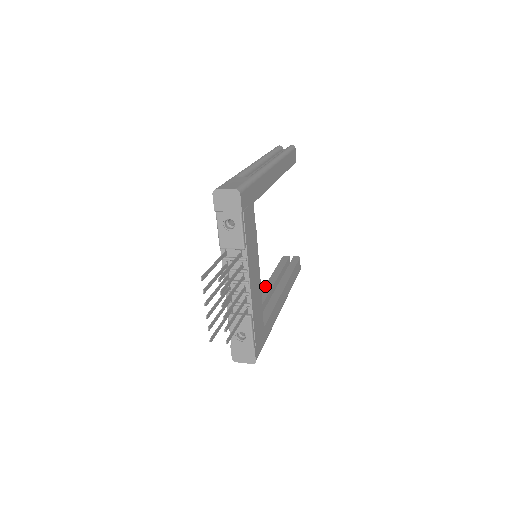
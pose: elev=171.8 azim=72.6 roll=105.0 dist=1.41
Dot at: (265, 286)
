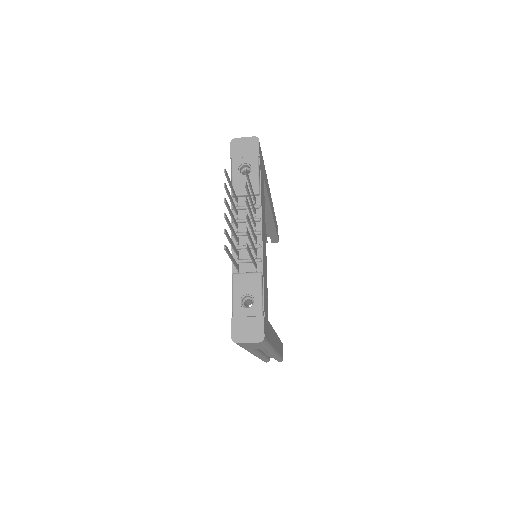
Dot at: occluded
